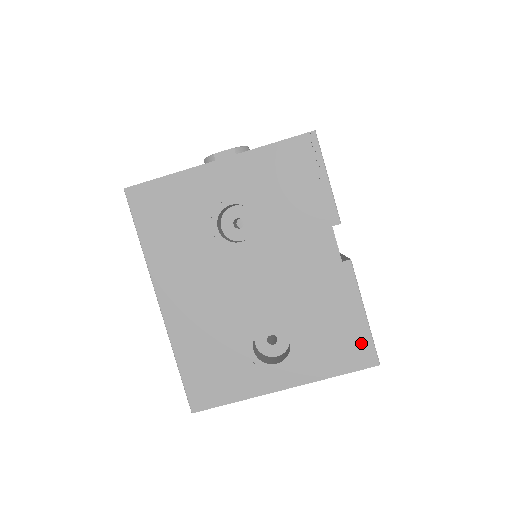
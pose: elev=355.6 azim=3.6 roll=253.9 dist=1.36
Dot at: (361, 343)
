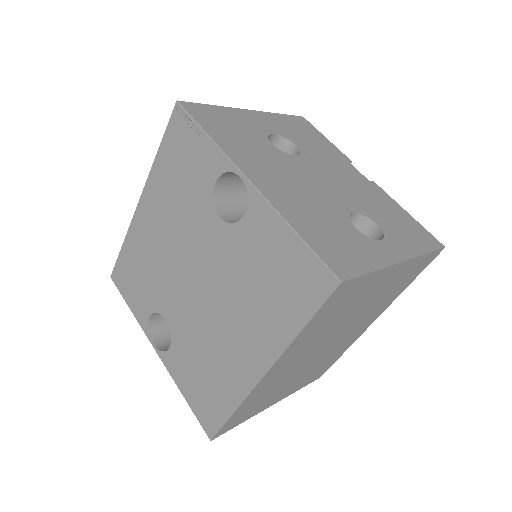
Dot at: (422, 231)
